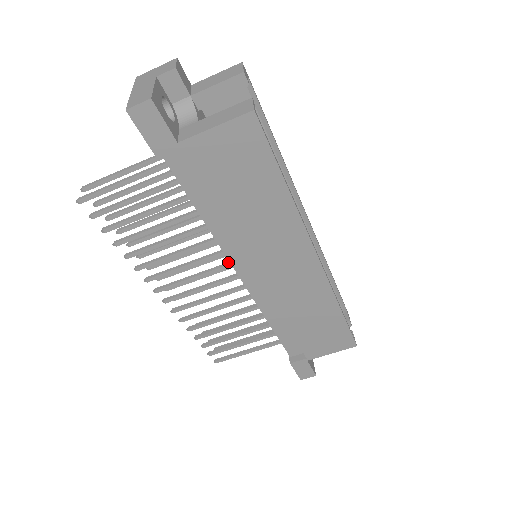
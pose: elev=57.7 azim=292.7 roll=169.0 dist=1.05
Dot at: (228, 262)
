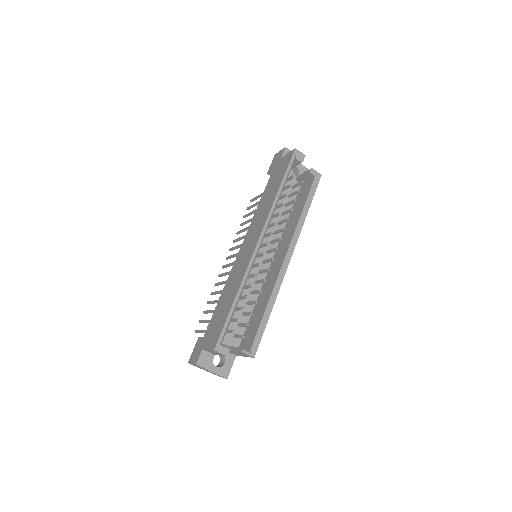
Dot at: occluded
